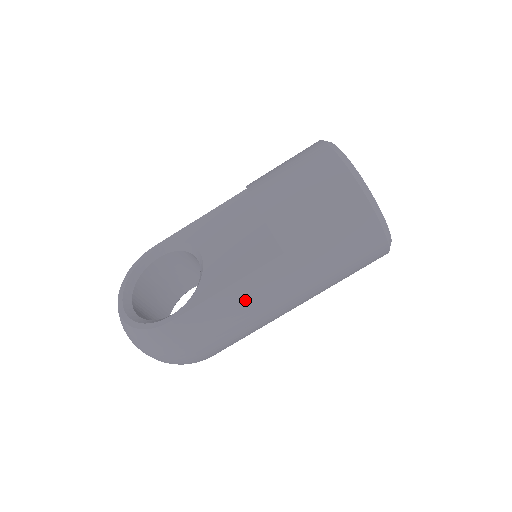
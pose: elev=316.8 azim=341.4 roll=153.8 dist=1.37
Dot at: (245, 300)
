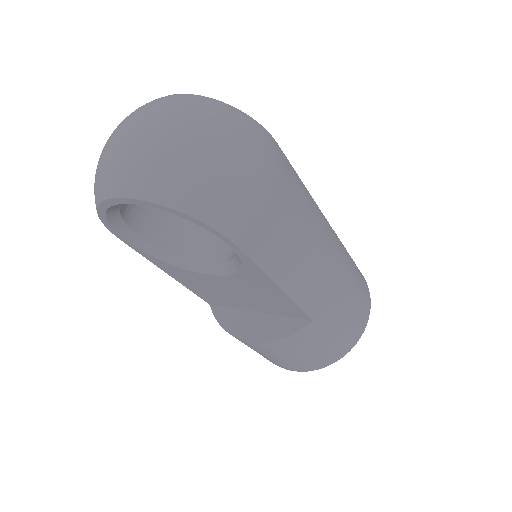
Dot at: (319, 220)
